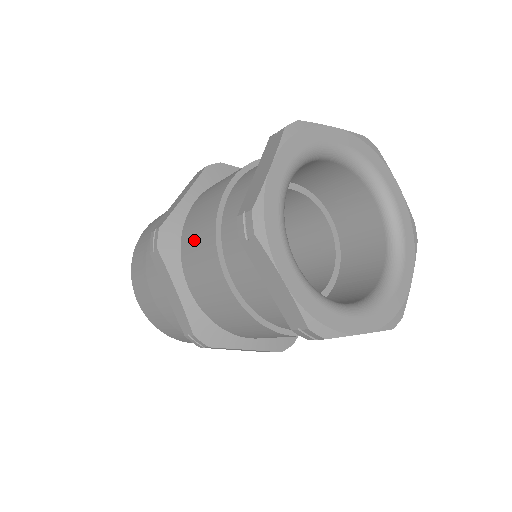
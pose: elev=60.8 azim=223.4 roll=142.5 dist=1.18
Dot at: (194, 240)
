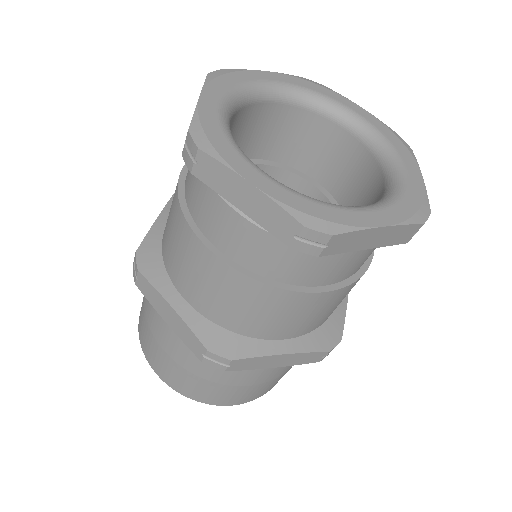
Dot at: (170, 239)
